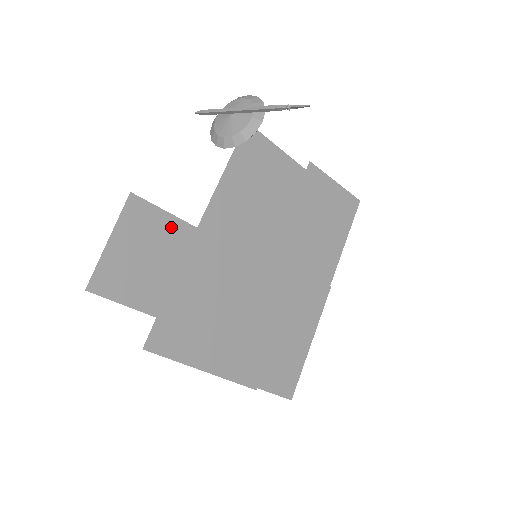
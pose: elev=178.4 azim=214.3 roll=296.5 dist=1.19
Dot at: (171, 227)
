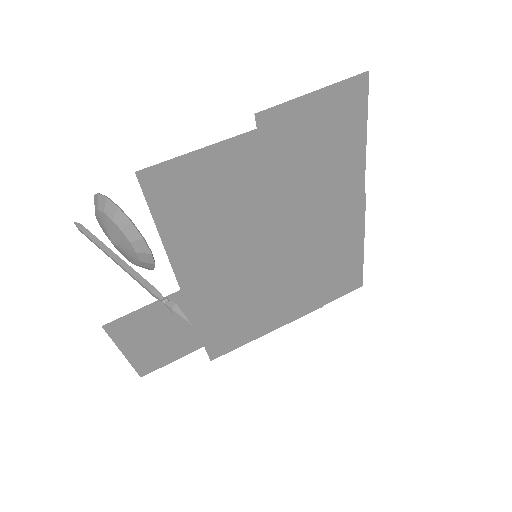
Dot at: (158, 309)
